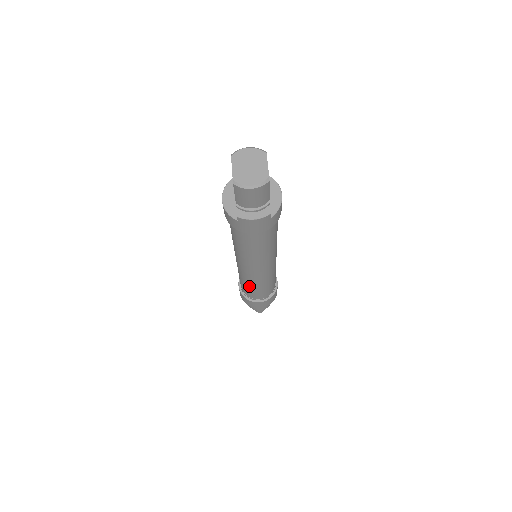
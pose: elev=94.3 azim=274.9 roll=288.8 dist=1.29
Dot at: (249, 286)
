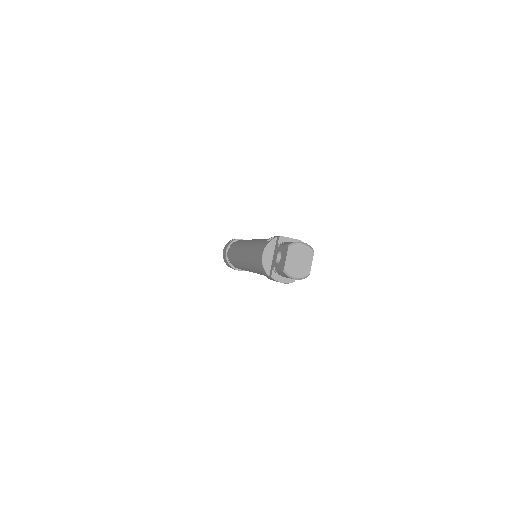
Dot at: (239, 267)
